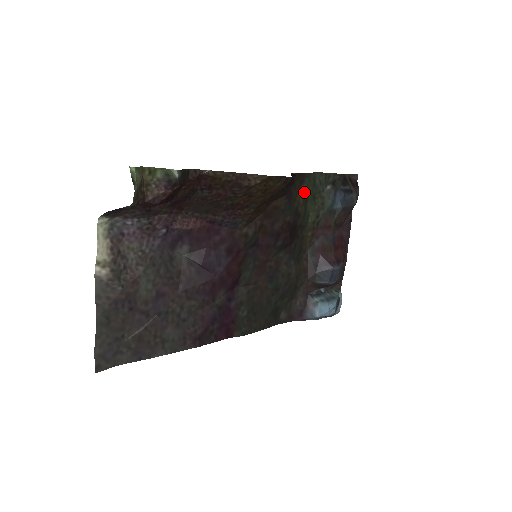
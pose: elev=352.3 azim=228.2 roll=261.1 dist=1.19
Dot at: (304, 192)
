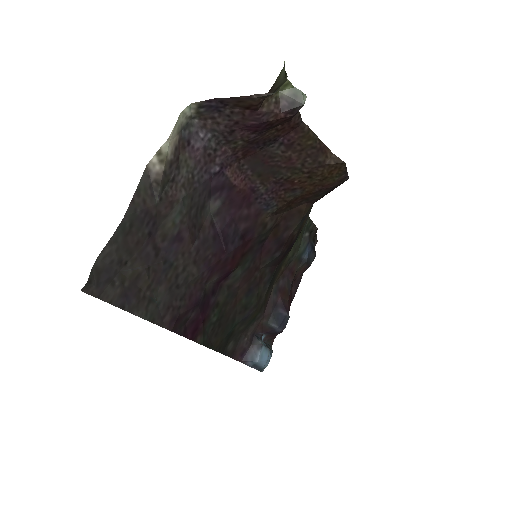
Dot at: (306, 219)
